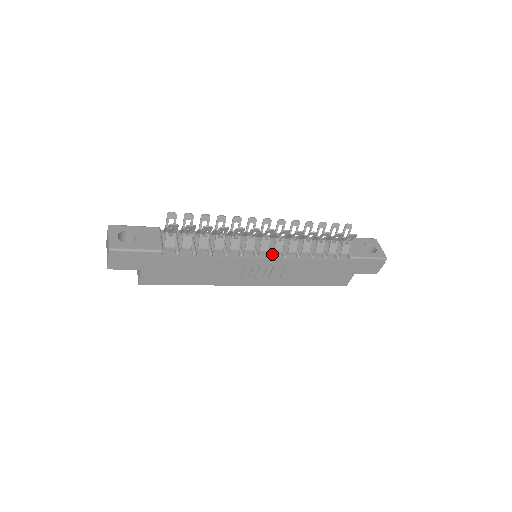
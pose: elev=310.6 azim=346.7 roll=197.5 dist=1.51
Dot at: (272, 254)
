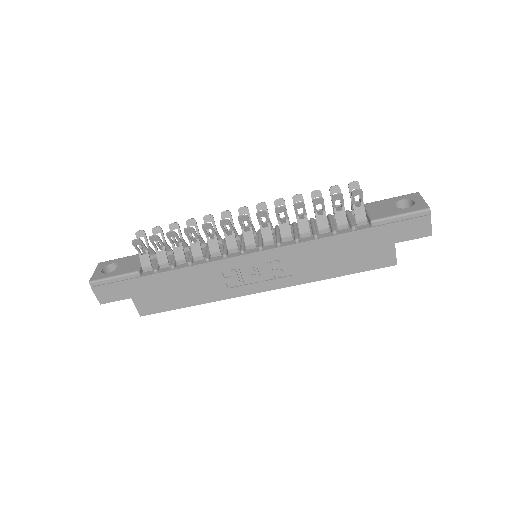
Dot at: (261, 245)
